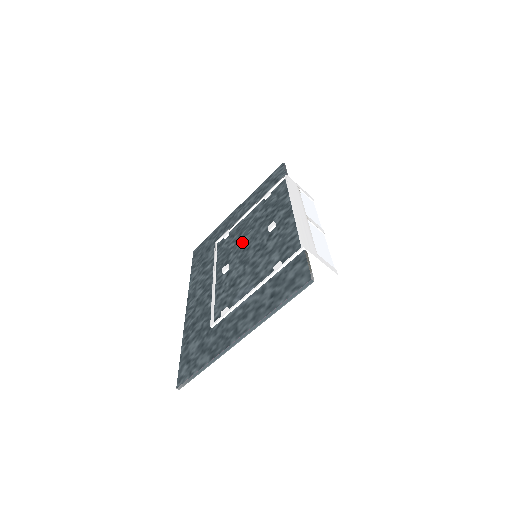
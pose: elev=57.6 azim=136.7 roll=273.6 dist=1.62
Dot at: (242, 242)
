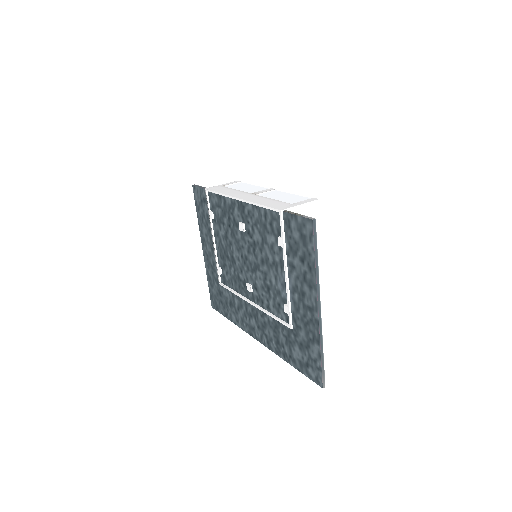
Dot at: (236, 260)
